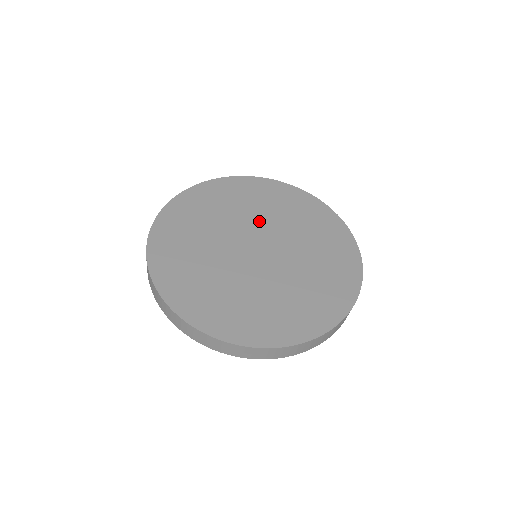
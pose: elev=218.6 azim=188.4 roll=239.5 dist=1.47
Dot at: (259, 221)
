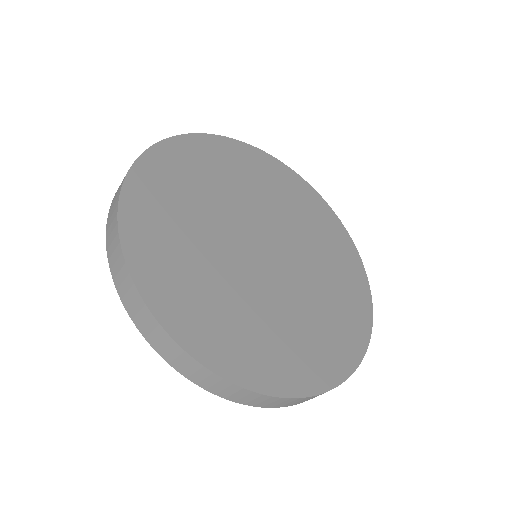
Dot at: (267, 211)
